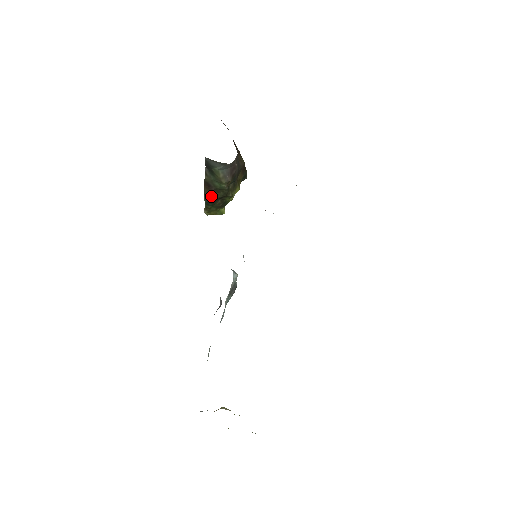
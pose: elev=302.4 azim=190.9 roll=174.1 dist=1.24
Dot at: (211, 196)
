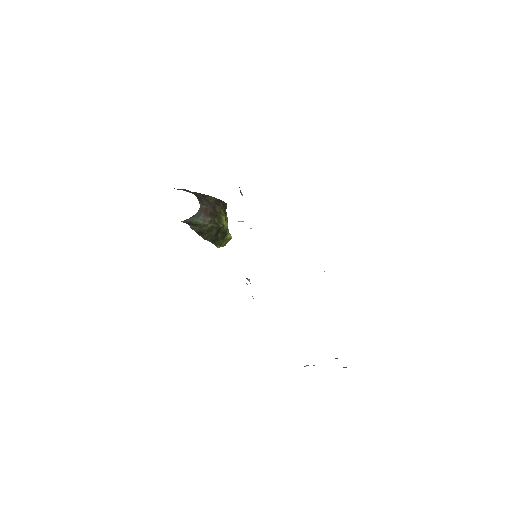
Dot at: (210, 237)
